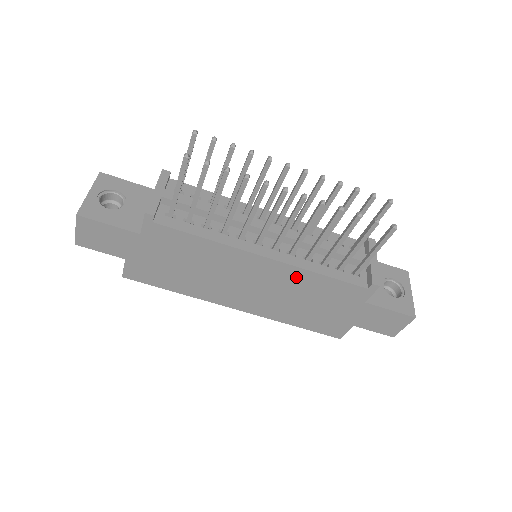
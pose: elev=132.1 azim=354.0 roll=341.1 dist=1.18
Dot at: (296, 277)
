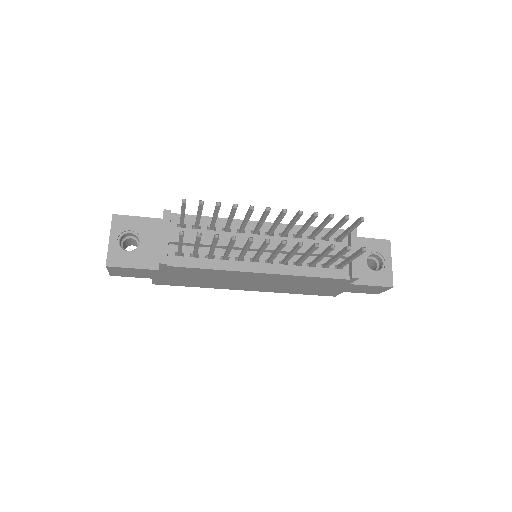
Dot at: (290, 278)
